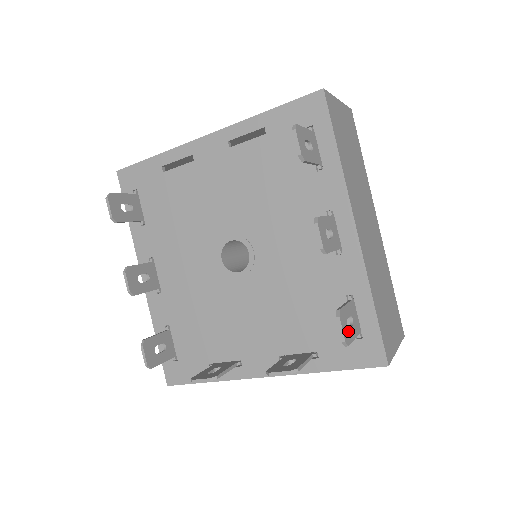
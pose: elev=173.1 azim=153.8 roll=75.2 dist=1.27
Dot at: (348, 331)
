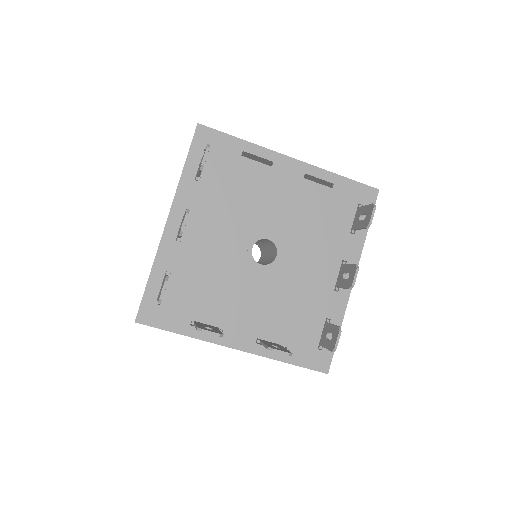
Dot at: (333, 342)
